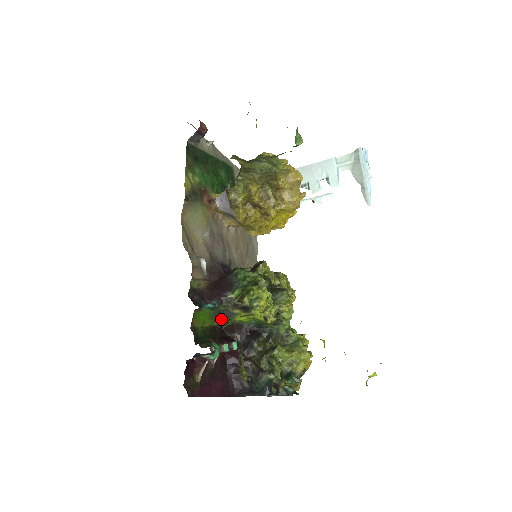
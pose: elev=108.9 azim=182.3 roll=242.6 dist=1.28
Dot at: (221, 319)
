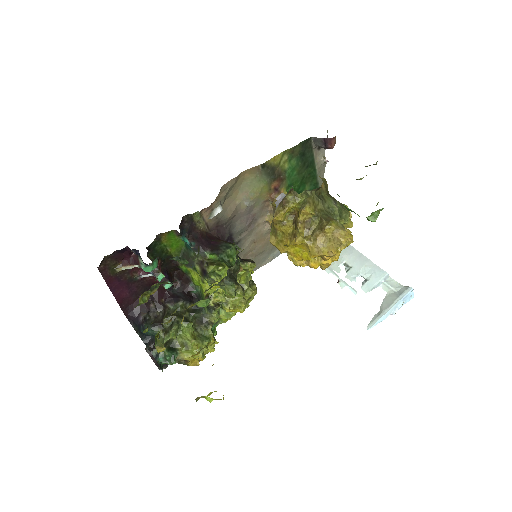
Dot at: occluded
